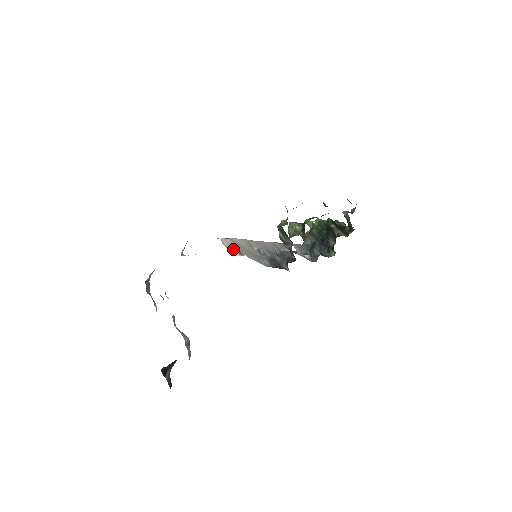
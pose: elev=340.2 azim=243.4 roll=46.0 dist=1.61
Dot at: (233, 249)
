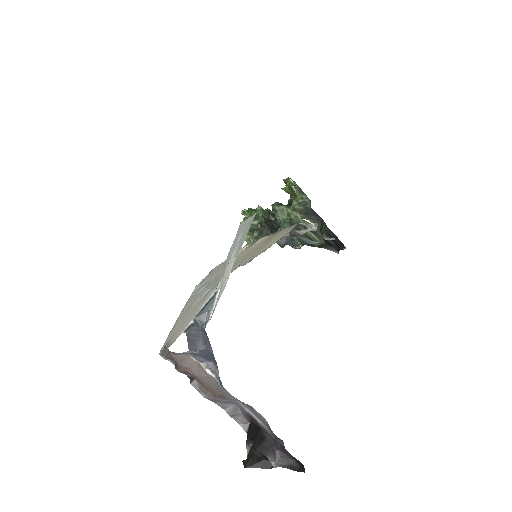
Dot at: occluded
